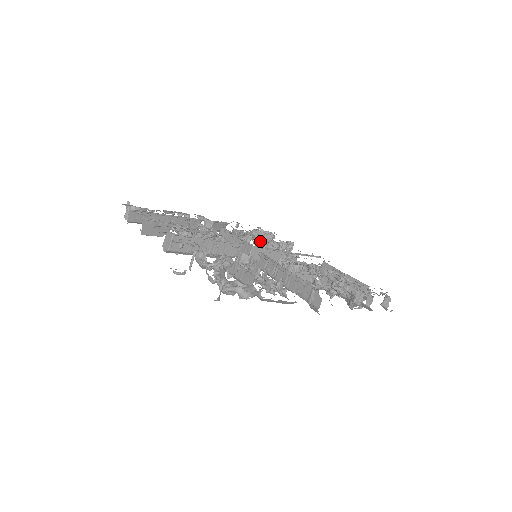
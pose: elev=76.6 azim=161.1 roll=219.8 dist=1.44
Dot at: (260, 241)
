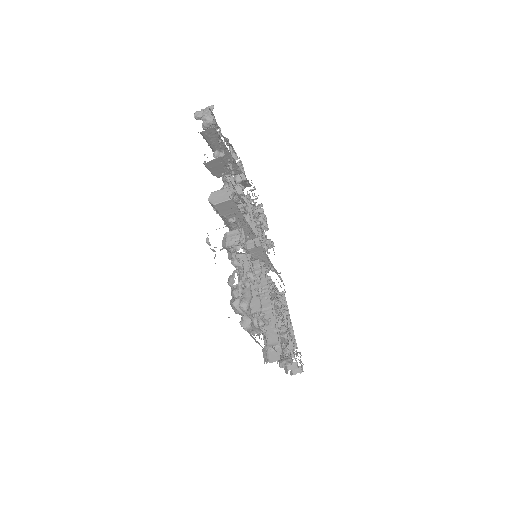
Dot at: occluded
